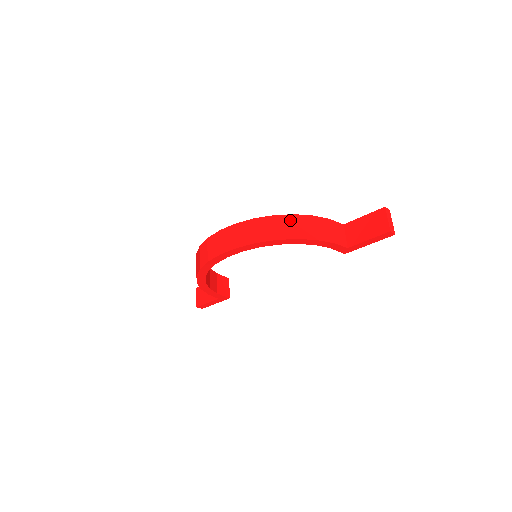
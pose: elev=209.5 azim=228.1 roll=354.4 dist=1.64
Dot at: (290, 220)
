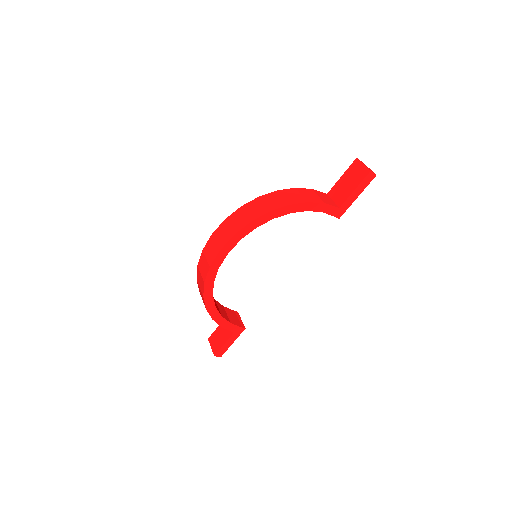
Dot at: (275, 195)
